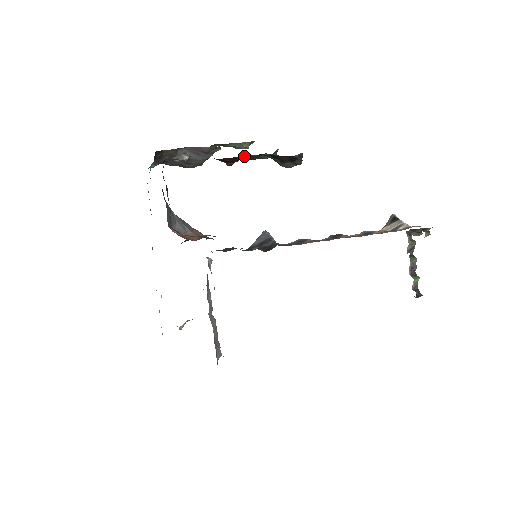
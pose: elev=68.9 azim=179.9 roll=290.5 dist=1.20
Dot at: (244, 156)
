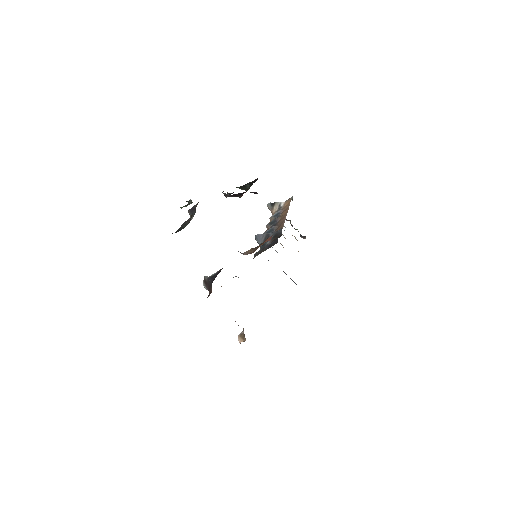
Dot at: occluded
